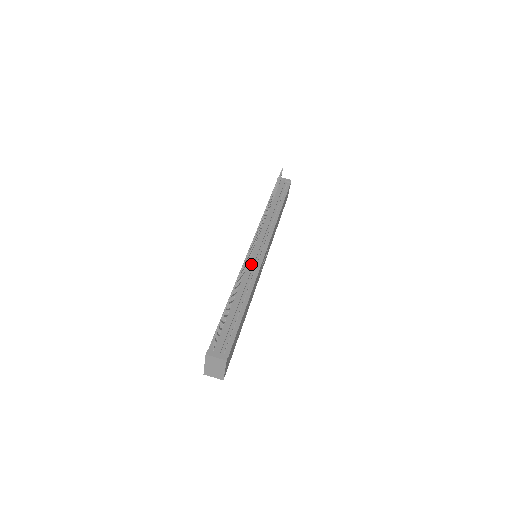
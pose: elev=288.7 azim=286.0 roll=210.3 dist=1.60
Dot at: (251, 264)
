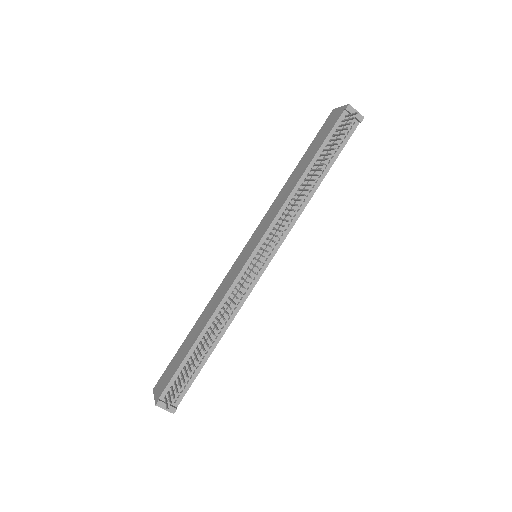
Dot at: (242, 288)
